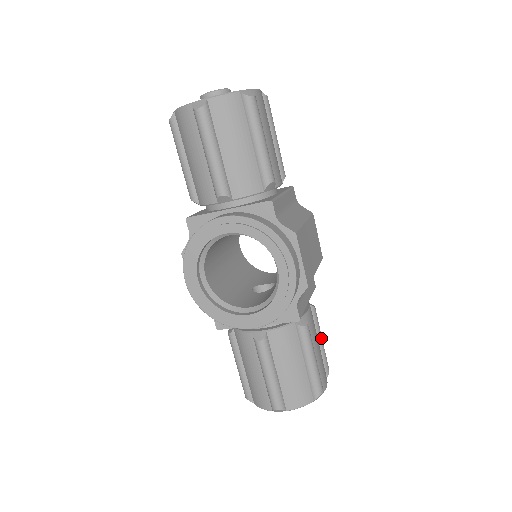
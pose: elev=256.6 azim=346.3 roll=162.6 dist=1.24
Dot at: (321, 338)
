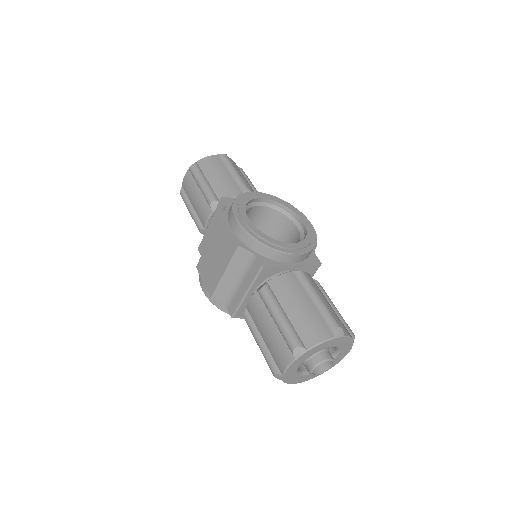
Dot at: occluded
